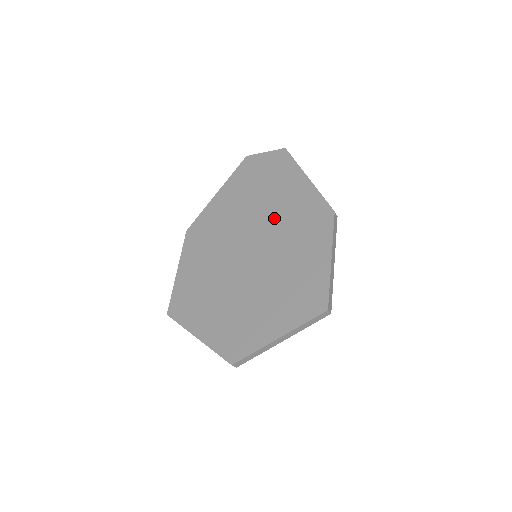
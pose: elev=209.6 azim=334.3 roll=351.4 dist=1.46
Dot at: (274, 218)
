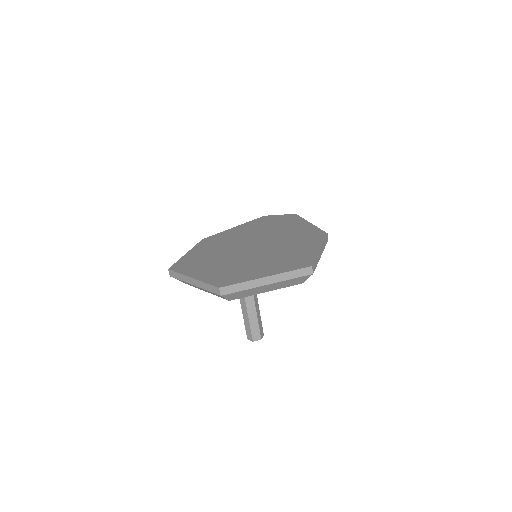
Dot at: (279, 235)
